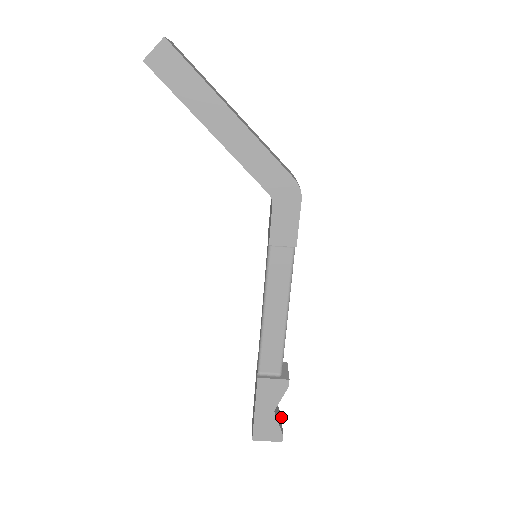
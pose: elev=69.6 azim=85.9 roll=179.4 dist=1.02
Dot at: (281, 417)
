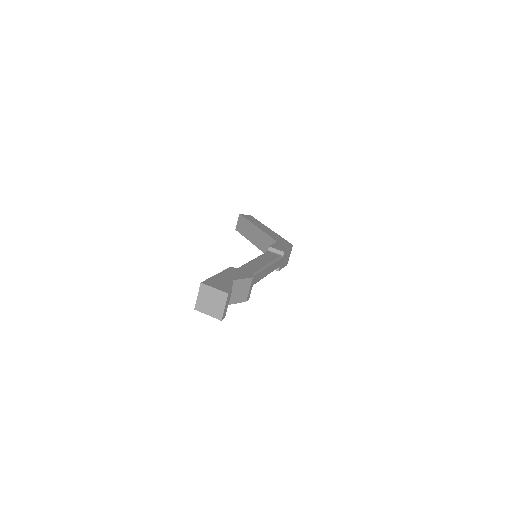
Dot at: occluded
